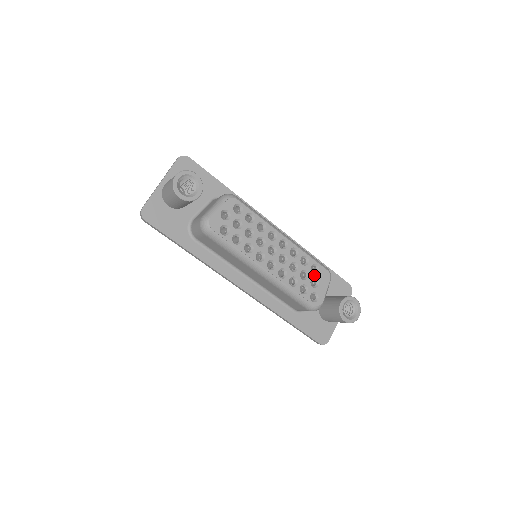
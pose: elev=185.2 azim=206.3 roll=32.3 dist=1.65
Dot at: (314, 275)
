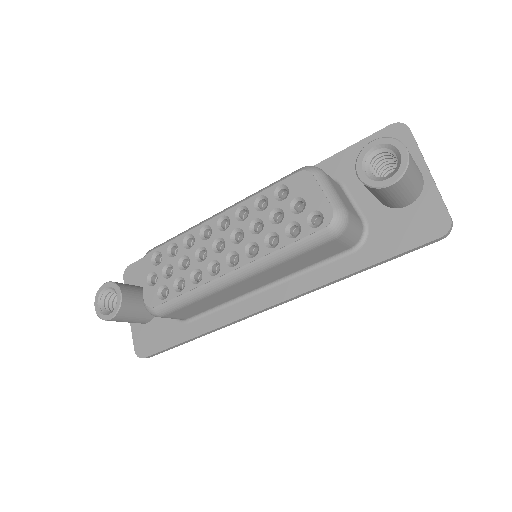
Dot at: (288, 200)
